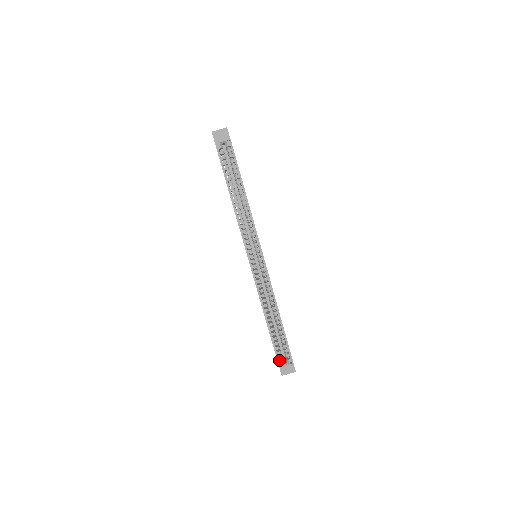
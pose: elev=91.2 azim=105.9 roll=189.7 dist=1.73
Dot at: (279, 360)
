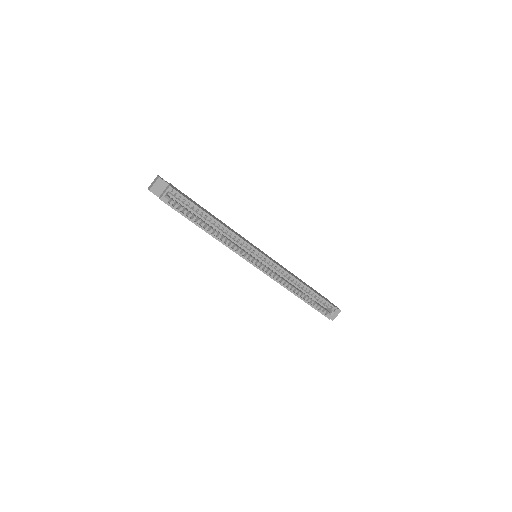
Dot at: (325, 313)
